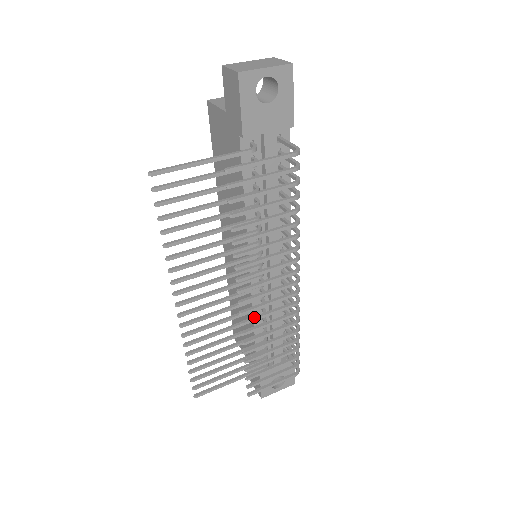
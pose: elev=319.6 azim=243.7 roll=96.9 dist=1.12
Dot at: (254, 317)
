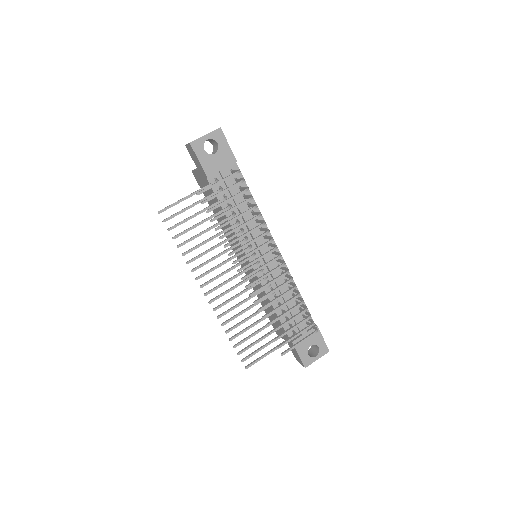
Dot at: (258, 289)
